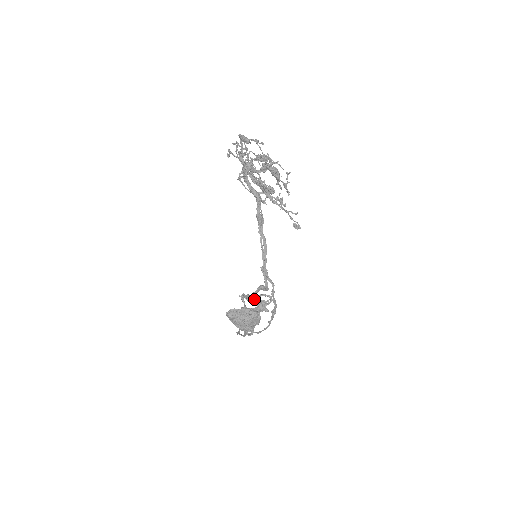
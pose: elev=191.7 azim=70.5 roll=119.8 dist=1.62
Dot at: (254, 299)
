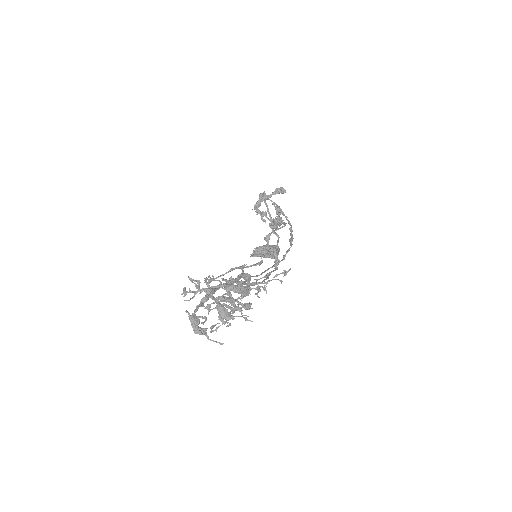
Dot at: (269, 239)
